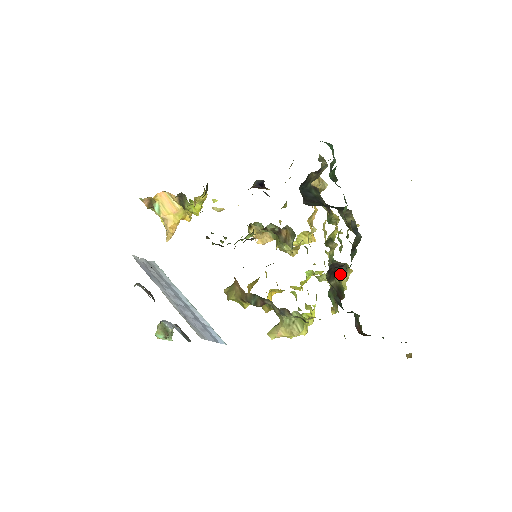
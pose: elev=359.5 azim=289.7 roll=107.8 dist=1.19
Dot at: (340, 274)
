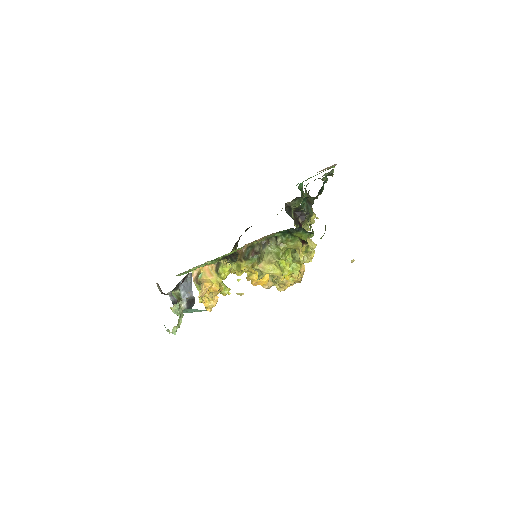
Dot at: occluded
